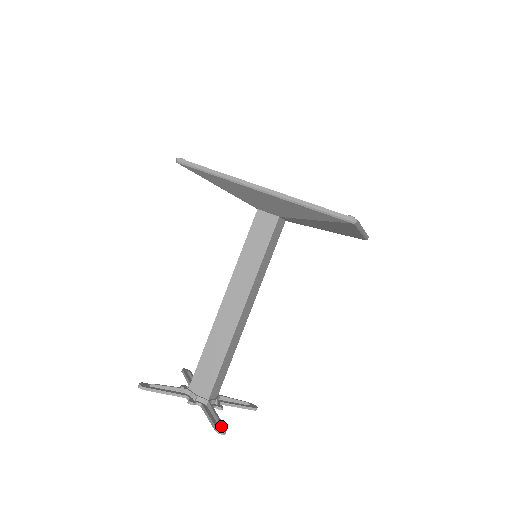
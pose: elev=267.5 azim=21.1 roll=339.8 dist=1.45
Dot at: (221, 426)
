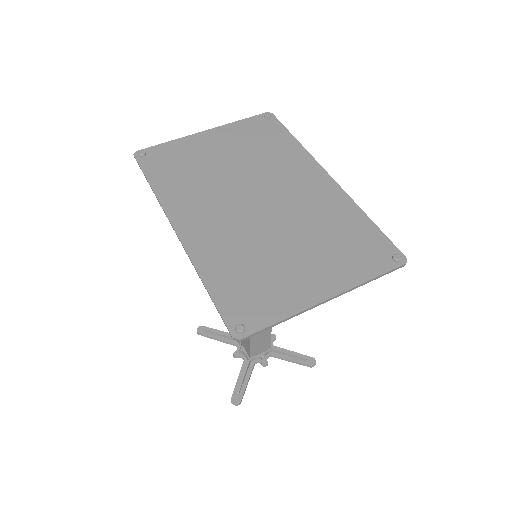
Dot at: (239, 396)
